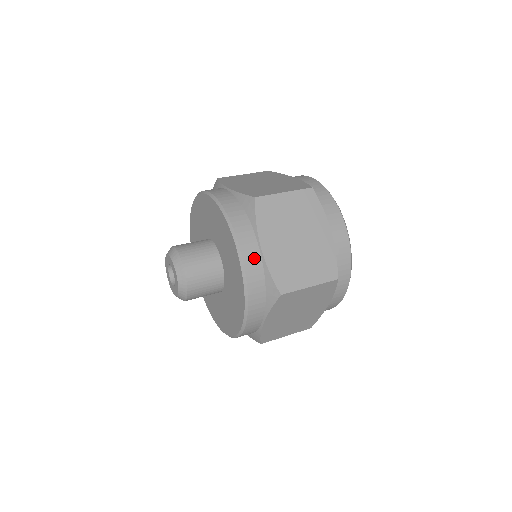
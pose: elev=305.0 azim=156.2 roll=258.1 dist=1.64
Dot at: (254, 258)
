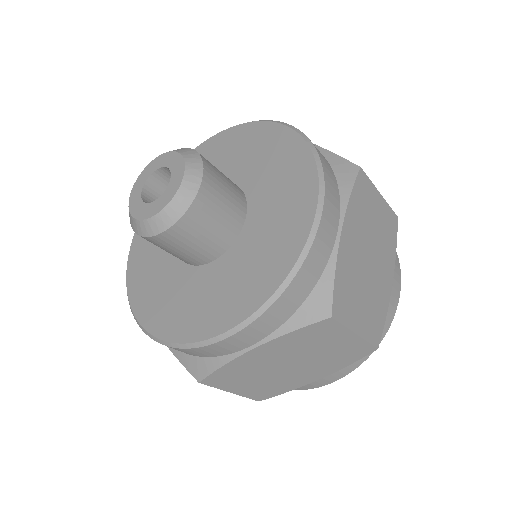
Dot at: occluded
